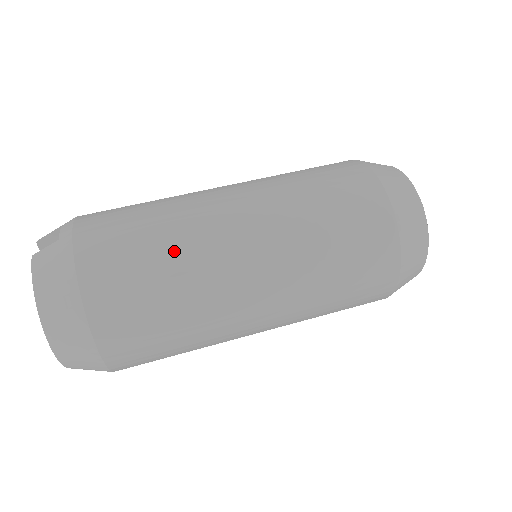
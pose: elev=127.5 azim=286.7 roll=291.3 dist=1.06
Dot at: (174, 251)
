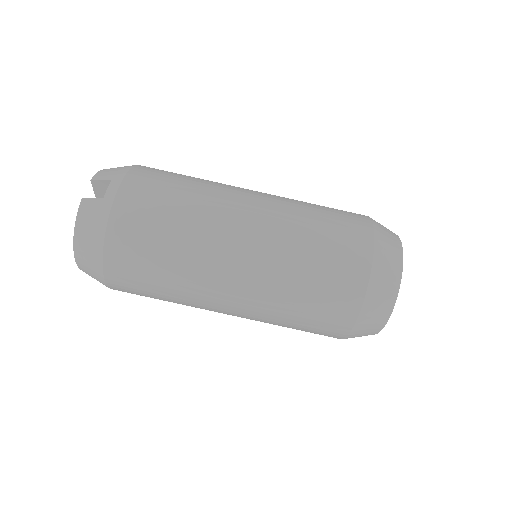
Dot at: (179, 254)
